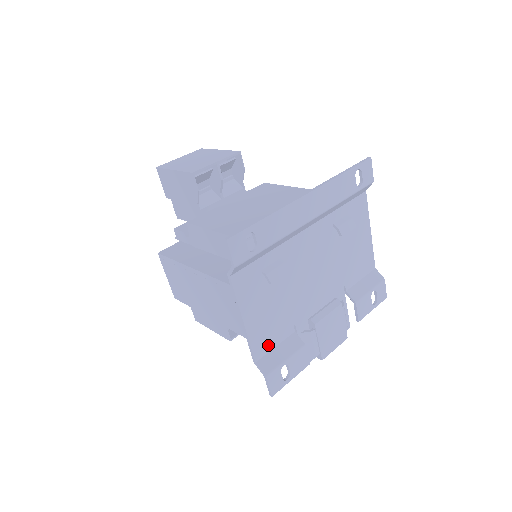
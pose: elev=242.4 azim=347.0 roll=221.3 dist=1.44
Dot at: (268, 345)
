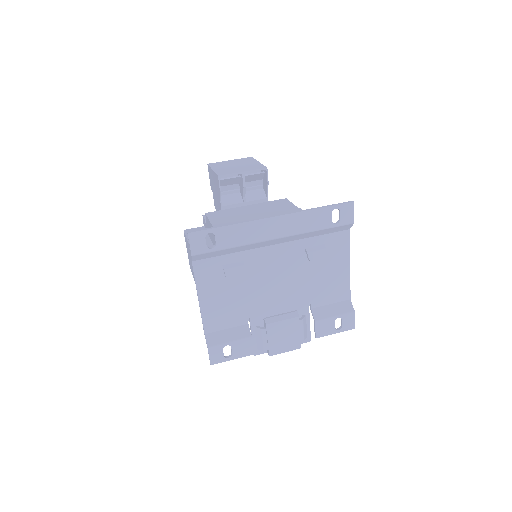
Dot at: (219, 325)
